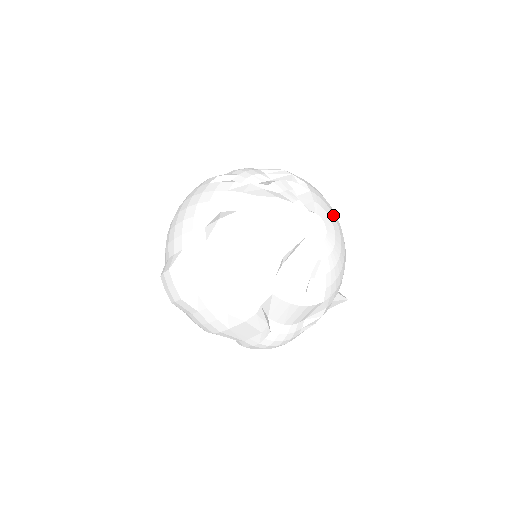
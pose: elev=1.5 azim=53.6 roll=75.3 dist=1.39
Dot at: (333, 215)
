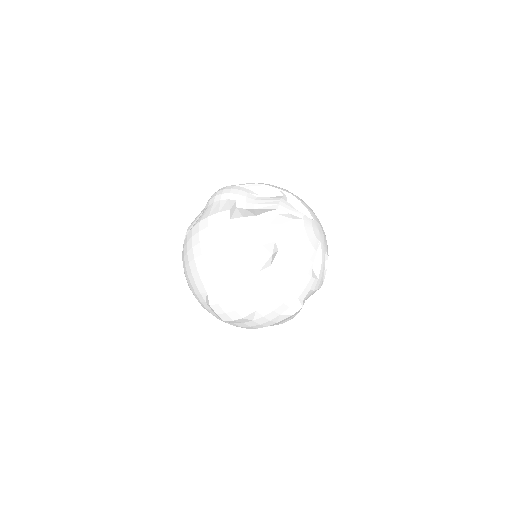
Dot at: occluded
